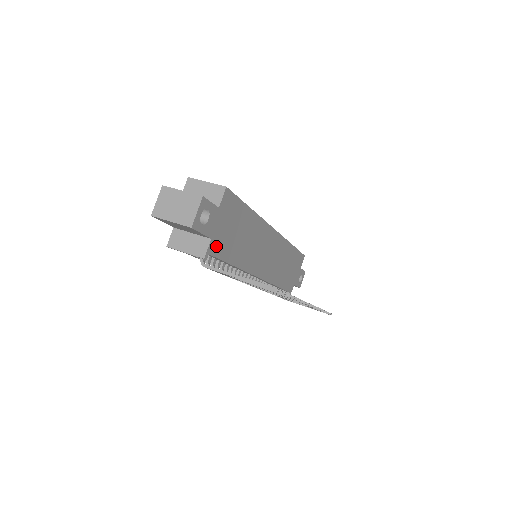
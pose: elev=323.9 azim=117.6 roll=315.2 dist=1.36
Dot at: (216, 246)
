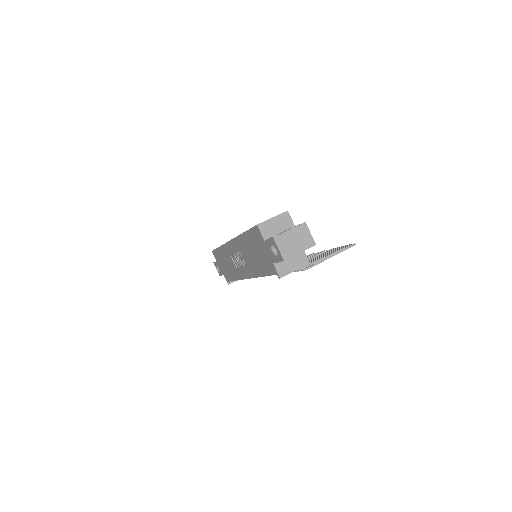
Dot at: occluded
